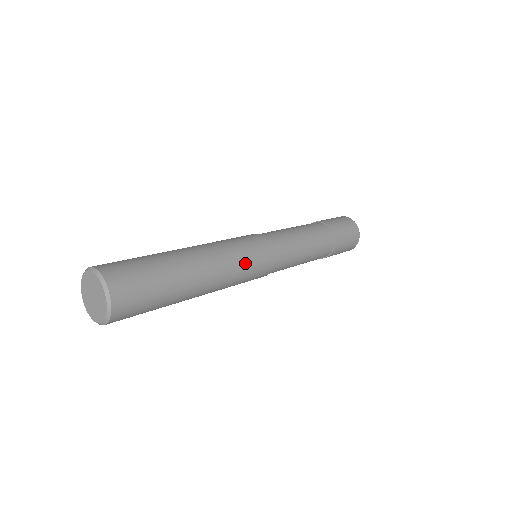
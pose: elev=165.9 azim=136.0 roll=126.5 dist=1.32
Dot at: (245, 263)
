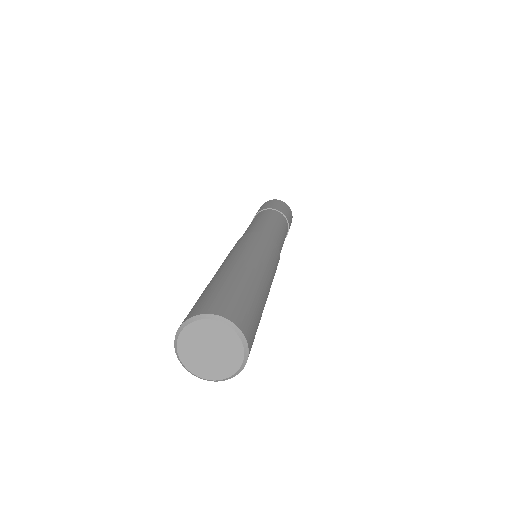
Dot at: (266, 252)
